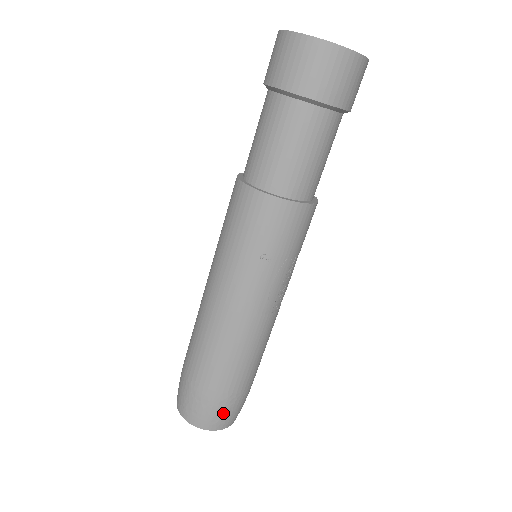
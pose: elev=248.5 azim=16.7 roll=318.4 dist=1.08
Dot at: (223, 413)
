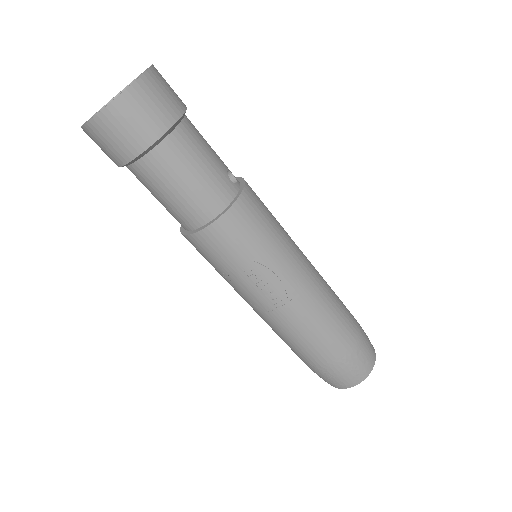
Dot at: (328, 378)
